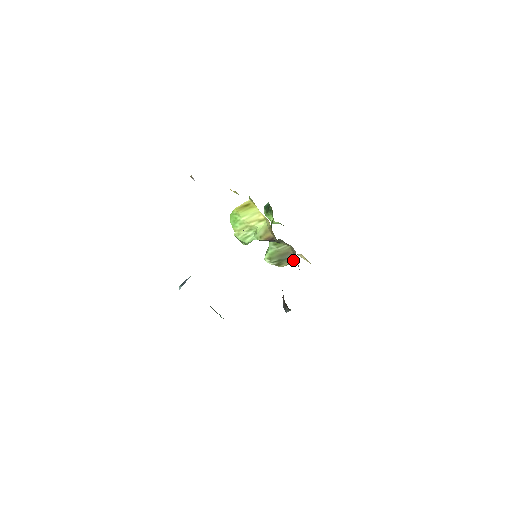
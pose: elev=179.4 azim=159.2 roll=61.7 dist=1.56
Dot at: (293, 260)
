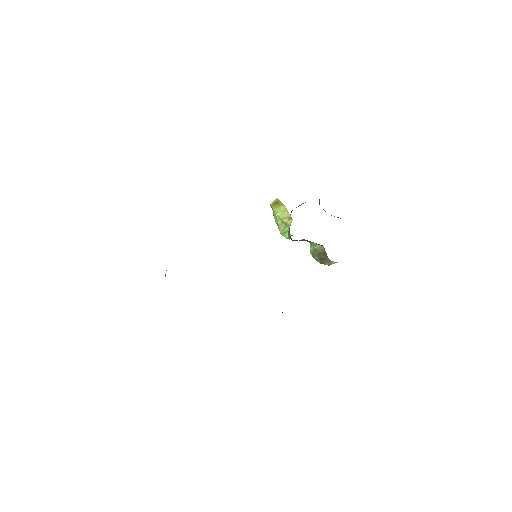
Dot at: (331, 261)
